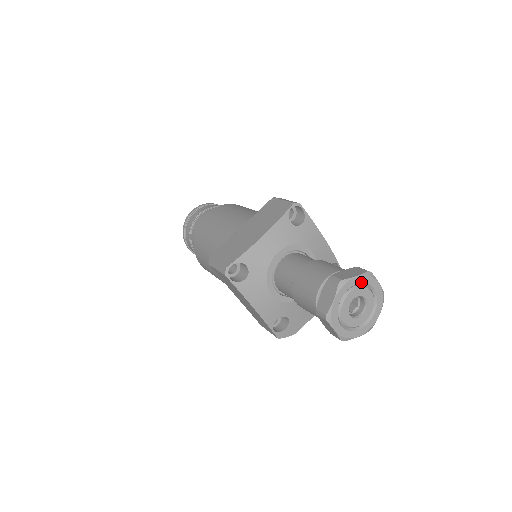
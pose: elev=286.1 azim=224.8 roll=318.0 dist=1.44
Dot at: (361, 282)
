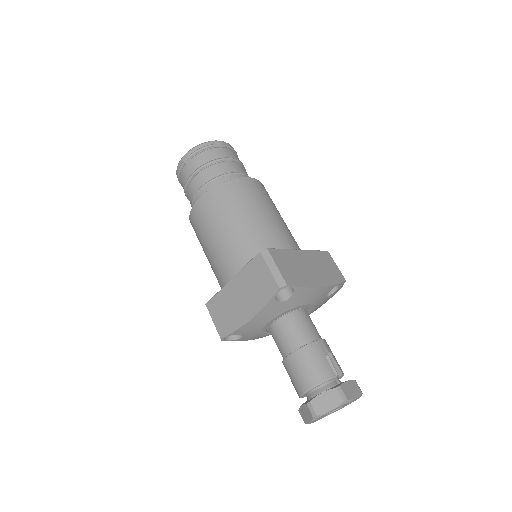
Dot at: (336, 408)
